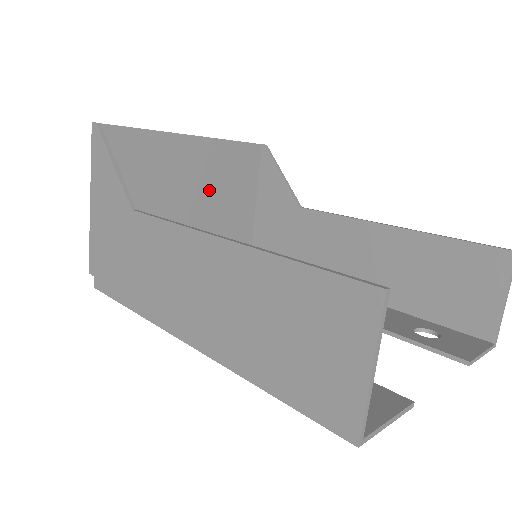
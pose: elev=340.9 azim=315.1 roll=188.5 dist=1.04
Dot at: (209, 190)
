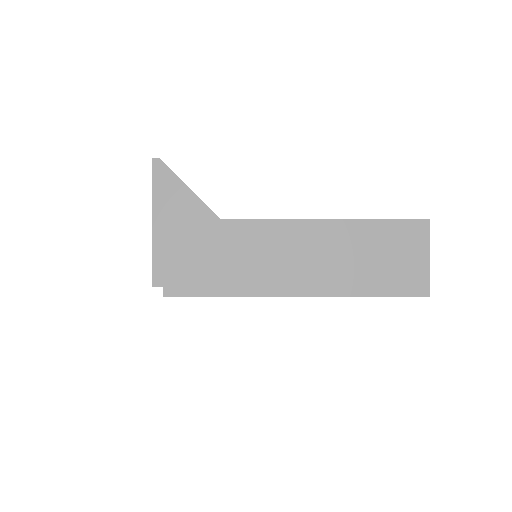
Dot at: occluded
